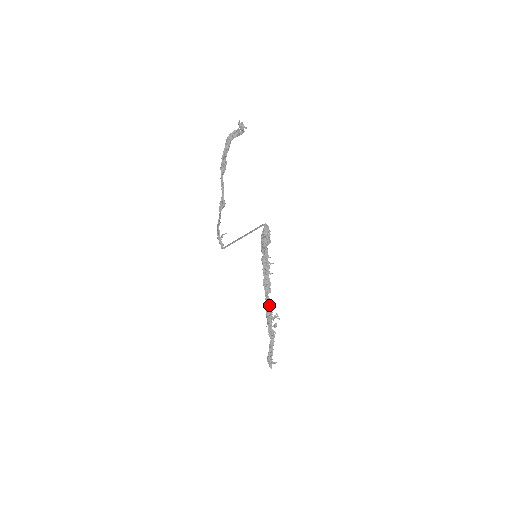
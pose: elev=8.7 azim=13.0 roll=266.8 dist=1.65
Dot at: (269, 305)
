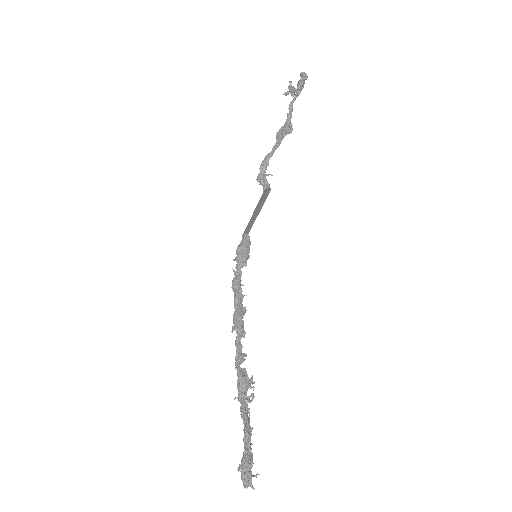
Dot at: (241, 358)
